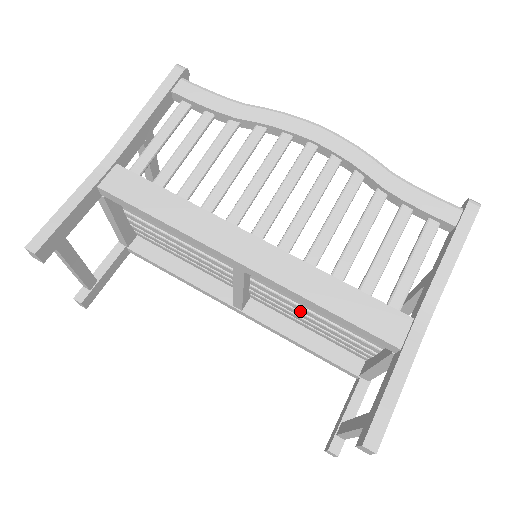
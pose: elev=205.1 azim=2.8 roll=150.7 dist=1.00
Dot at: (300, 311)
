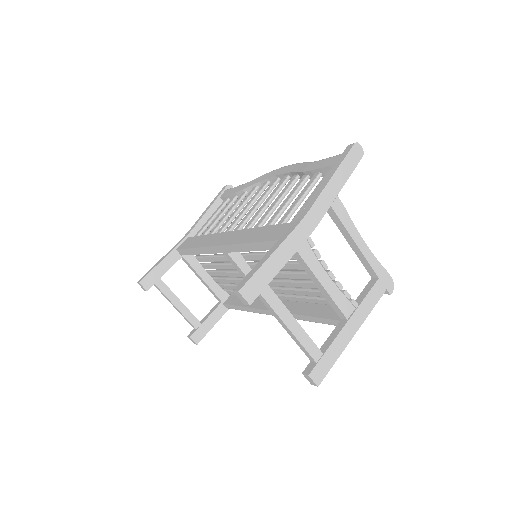
Dot at: (285, 280)
